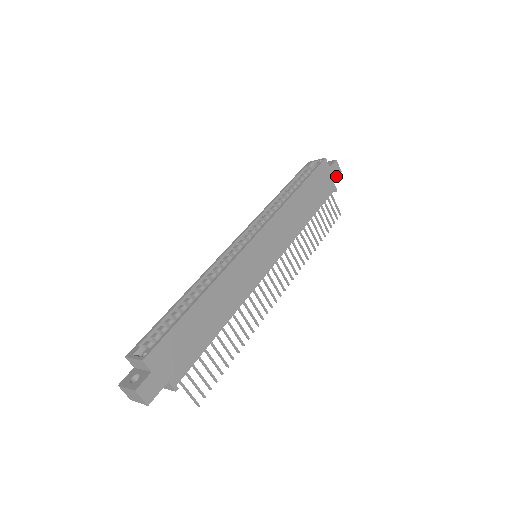
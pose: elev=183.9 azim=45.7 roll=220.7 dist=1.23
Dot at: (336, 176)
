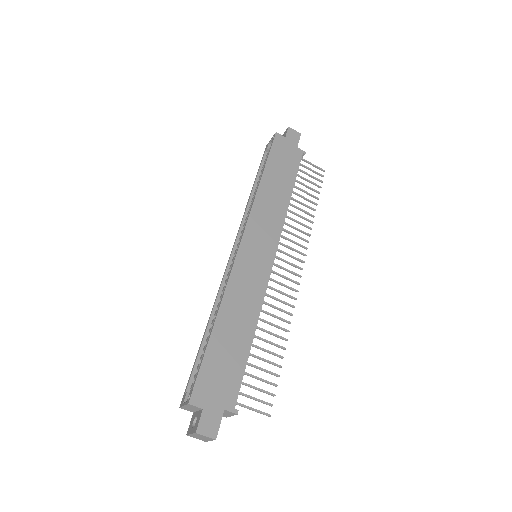
Dot at: (297, 141)
